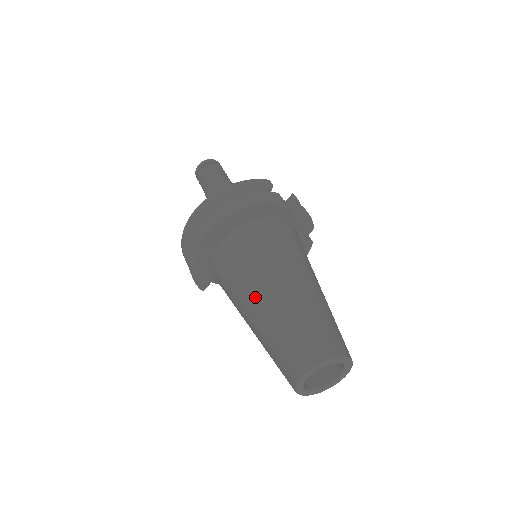
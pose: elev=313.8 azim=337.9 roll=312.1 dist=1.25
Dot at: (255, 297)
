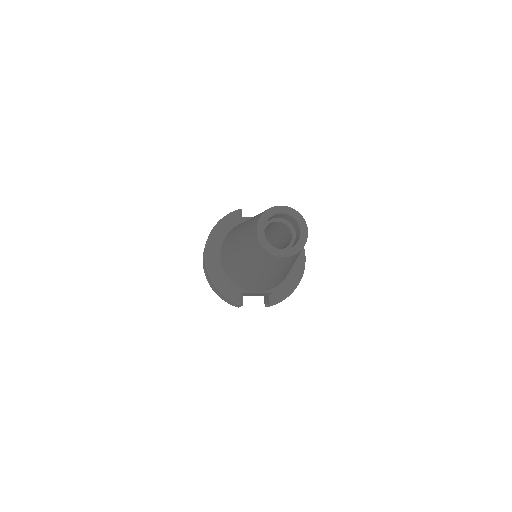
Dot at: (234, 246)
